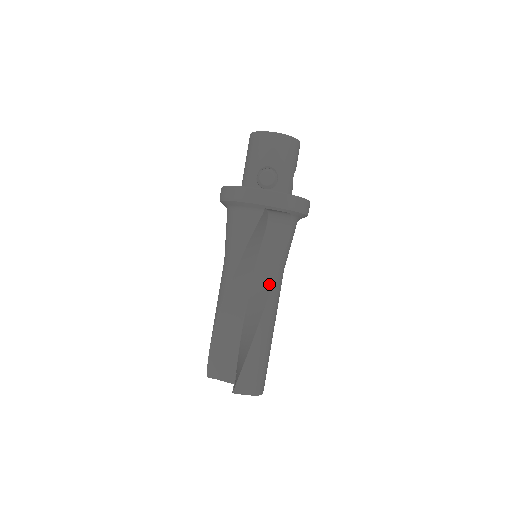
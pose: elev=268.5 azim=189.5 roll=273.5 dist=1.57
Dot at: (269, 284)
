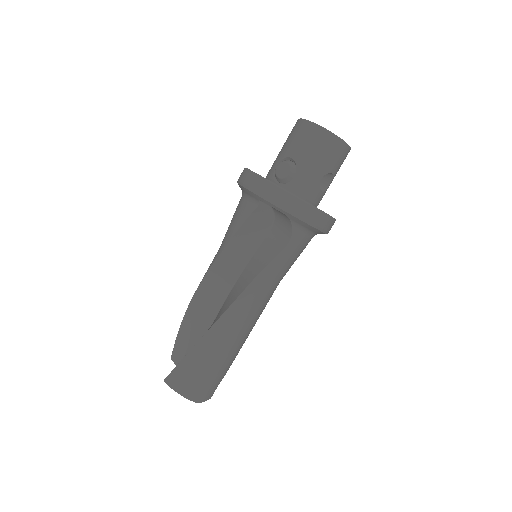
Dot at: (244, 287)
